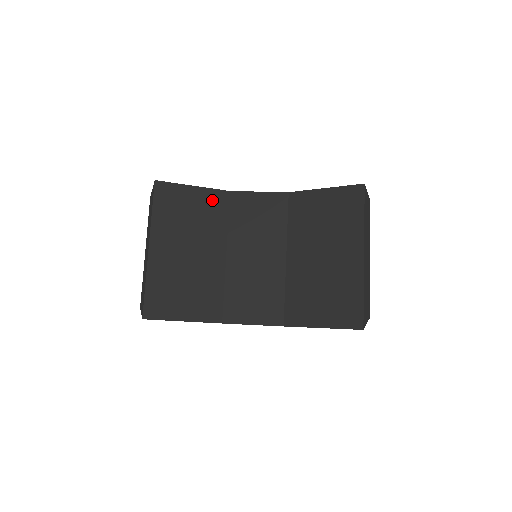
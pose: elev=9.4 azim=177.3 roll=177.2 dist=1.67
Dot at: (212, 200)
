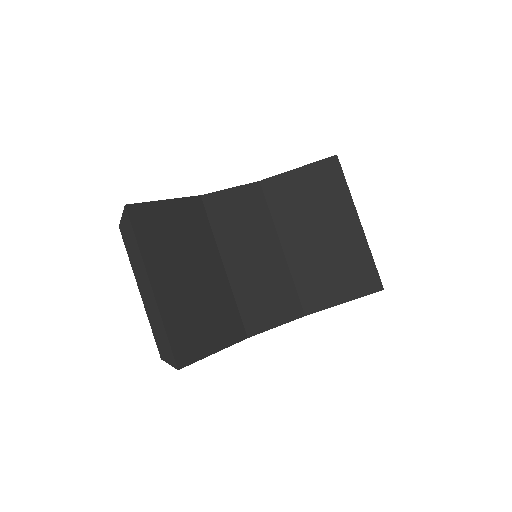
Dot at: (189, 210)
